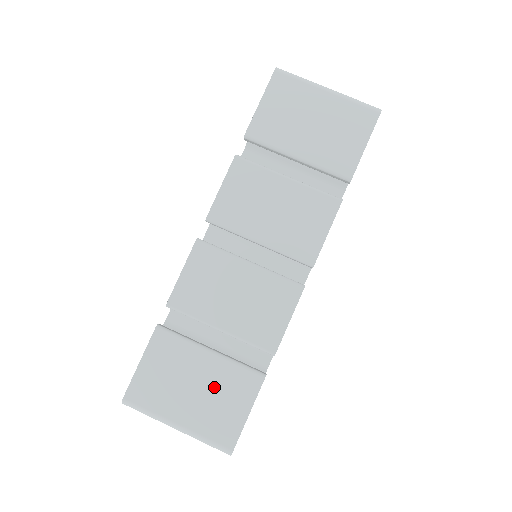
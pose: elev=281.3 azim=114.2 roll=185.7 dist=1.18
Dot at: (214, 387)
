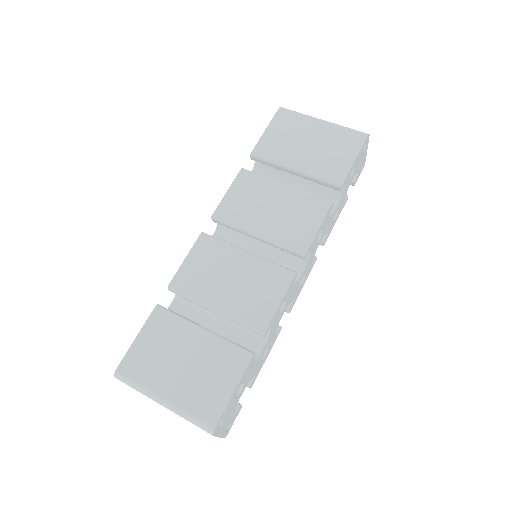
Dot at: (203, 362)
